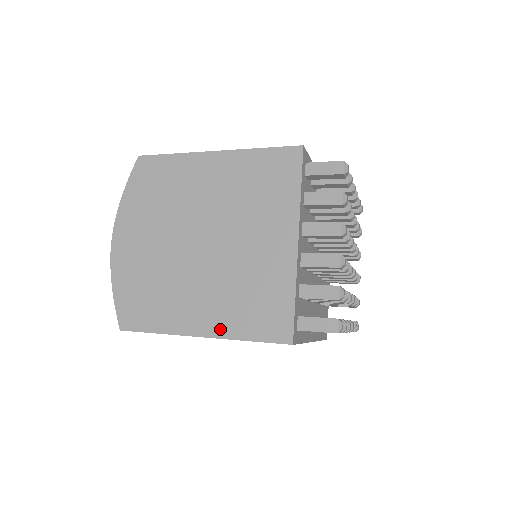
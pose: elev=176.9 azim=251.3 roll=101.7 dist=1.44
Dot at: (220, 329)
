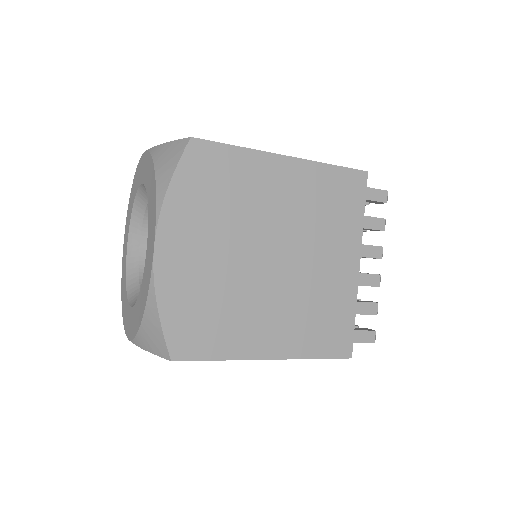
Dot at: (290, 350)
